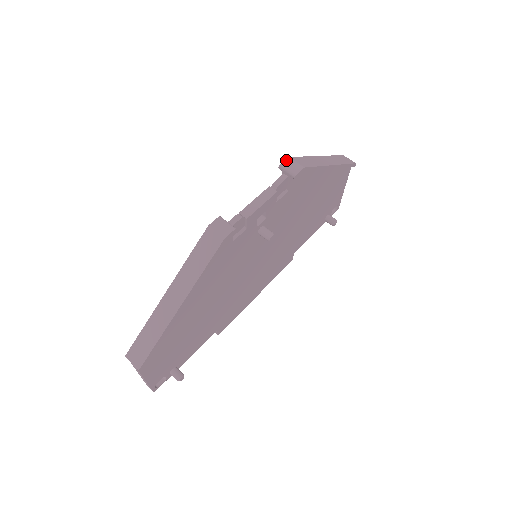
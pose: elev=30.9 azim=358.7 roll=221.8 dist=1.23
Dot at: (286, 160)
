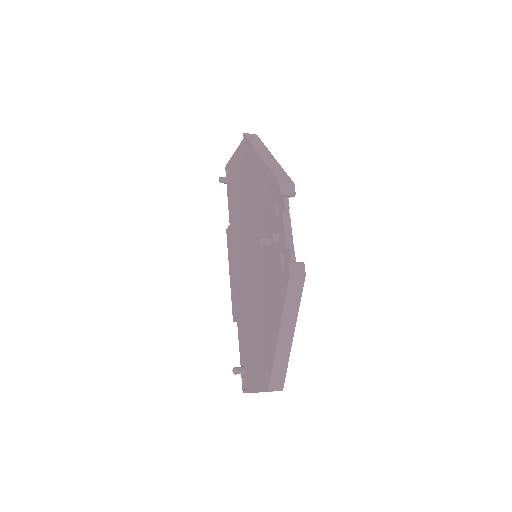
Dot at: (280, 186)
